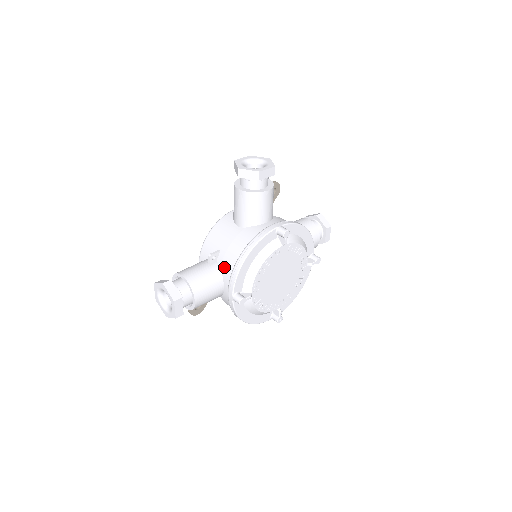
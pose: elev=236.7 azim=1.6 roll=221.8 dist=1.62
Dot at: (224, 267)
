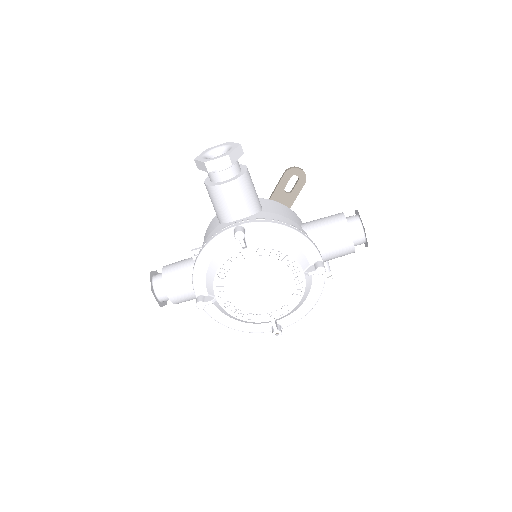
Dot at: occluded
